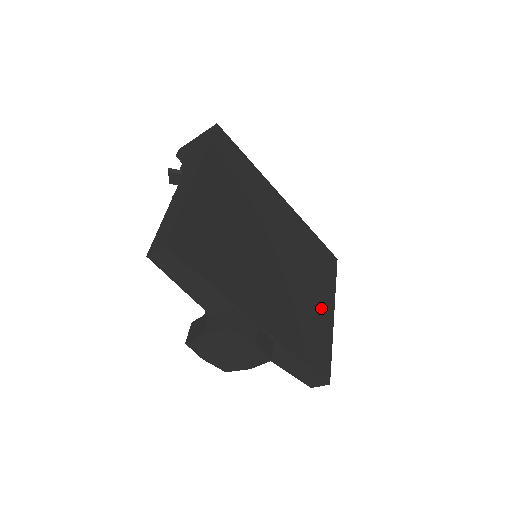
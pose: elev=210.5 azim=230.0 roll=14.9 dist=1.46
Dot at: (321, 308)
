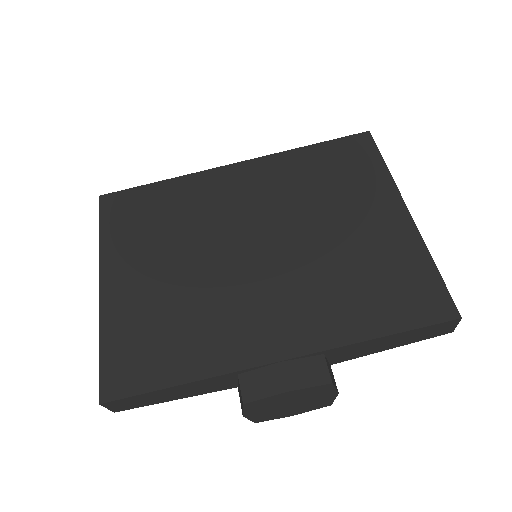
Dot at: (377, 228)
